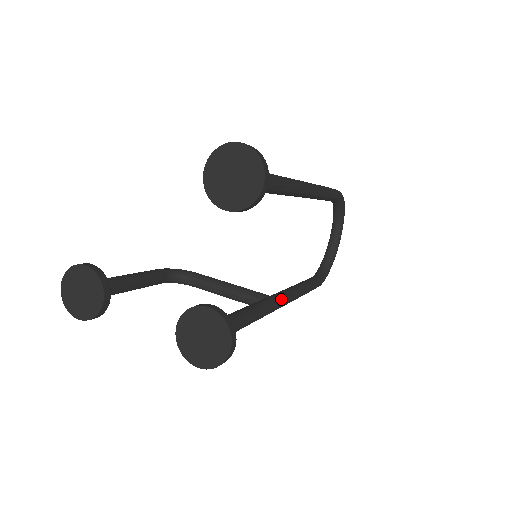
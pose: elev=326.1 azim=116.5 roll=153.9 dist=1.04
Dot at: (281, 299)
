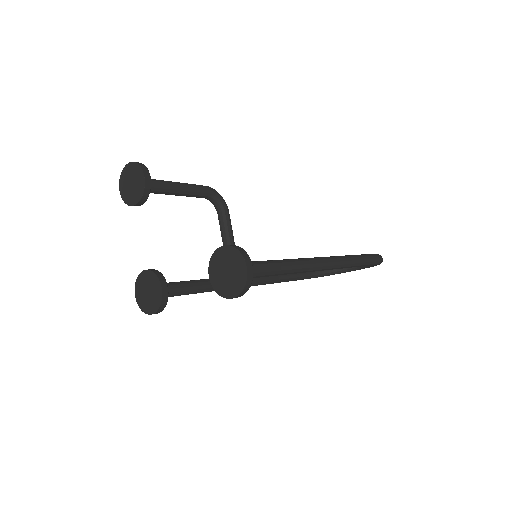
Dot at: occluded
